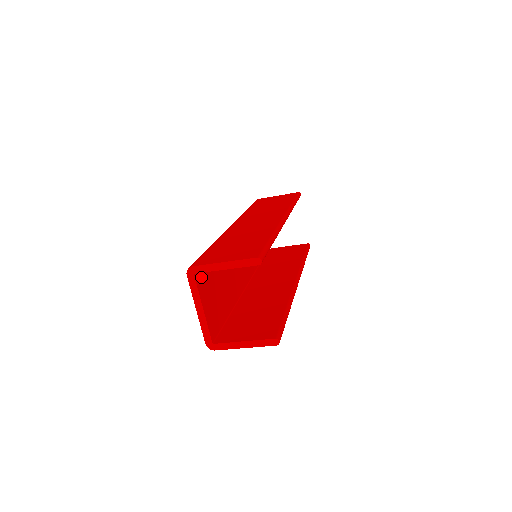
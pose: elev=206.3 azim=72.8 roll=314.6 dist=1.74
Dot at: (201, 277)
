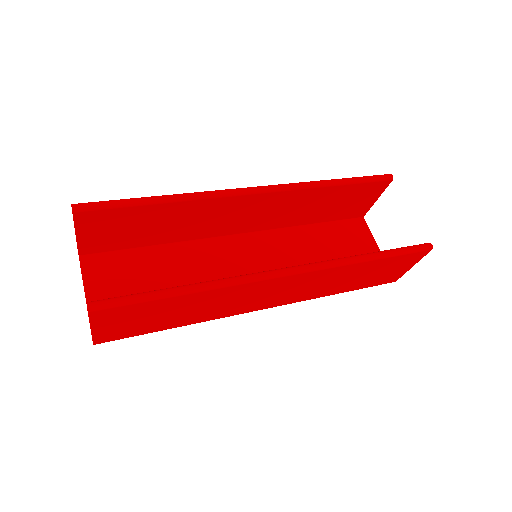
Dot at: (99, 263)
